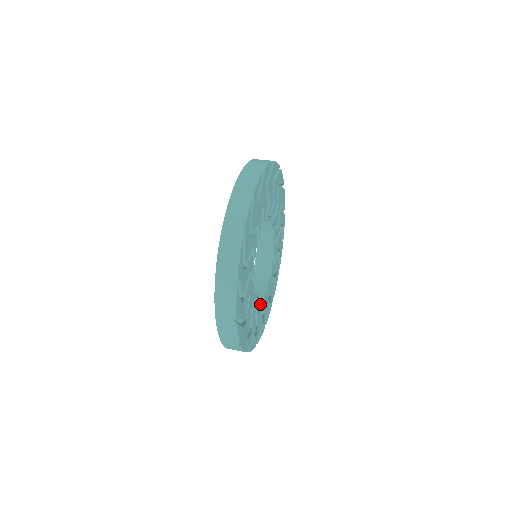
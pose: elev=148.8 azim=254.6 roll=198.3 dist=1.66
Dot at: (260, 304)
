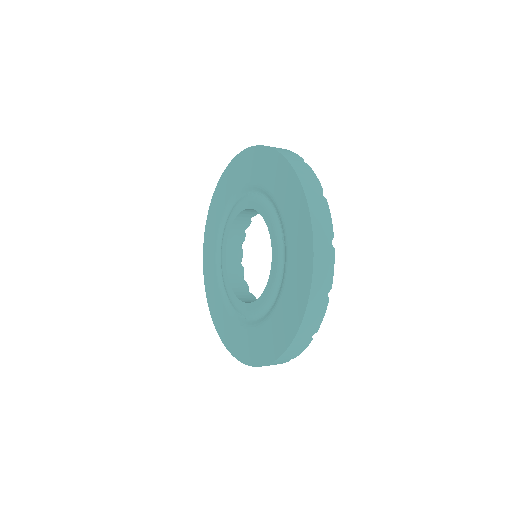
Dot at: occluded
